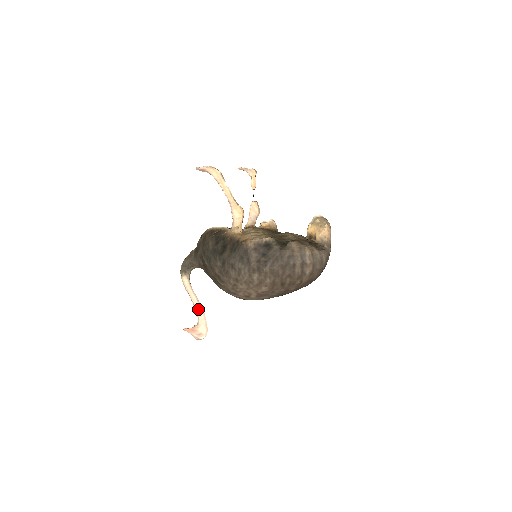
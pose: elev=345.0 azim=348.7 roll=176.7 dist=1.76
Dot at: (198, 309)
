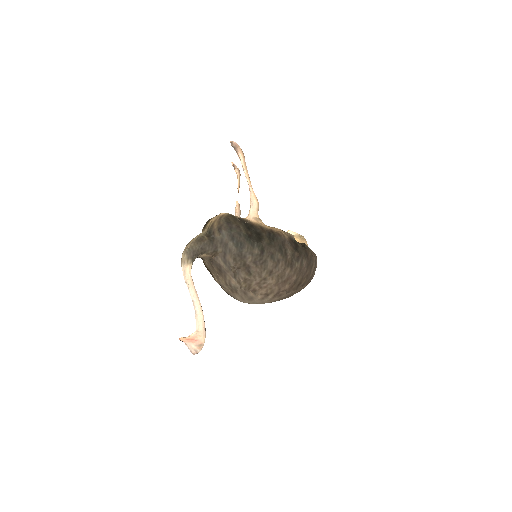
Dot at: (201, 310)
